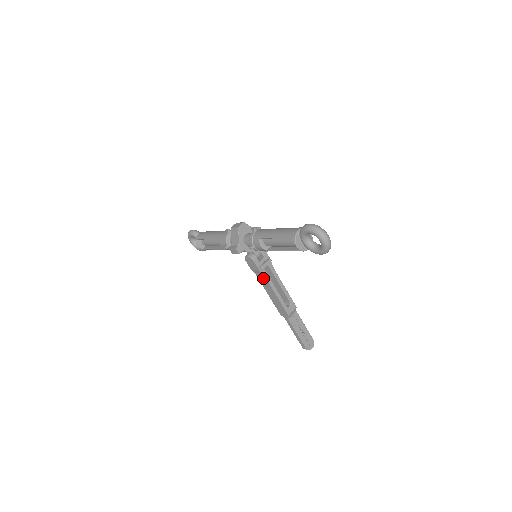
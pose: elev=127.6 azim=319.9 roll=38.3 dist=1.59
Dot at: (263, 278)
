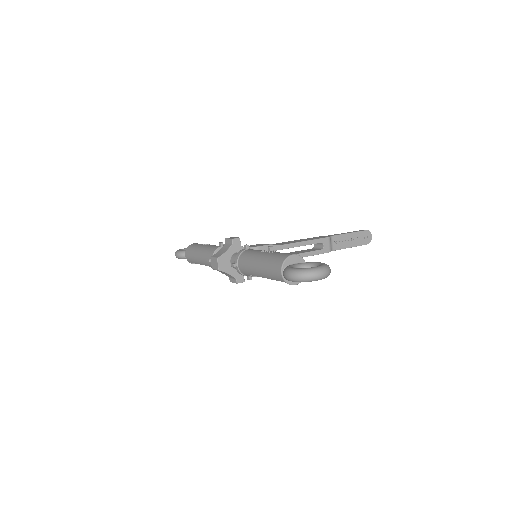
Dot at: occluded
